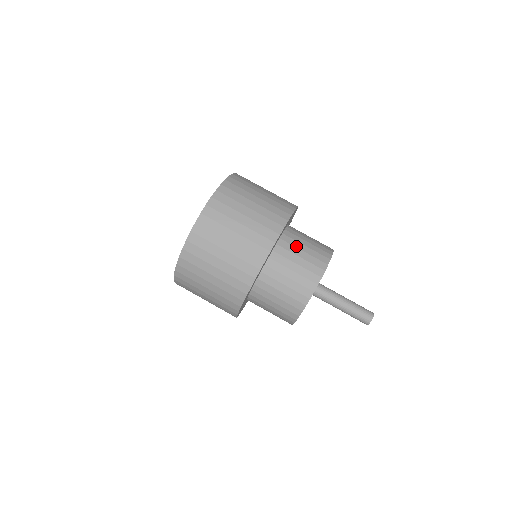
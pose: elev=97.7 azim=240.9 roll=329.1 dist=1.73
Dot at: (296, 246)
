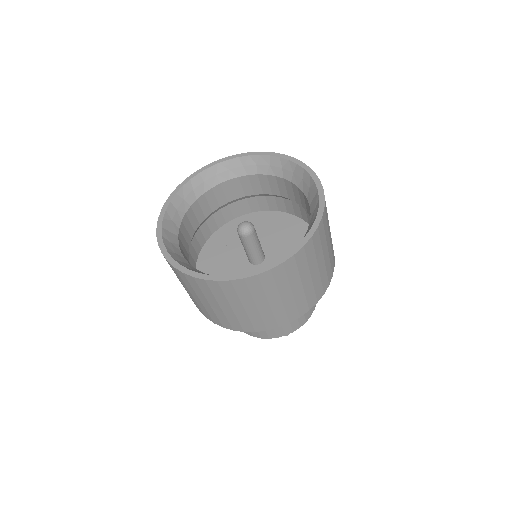
Dot at: occluded
